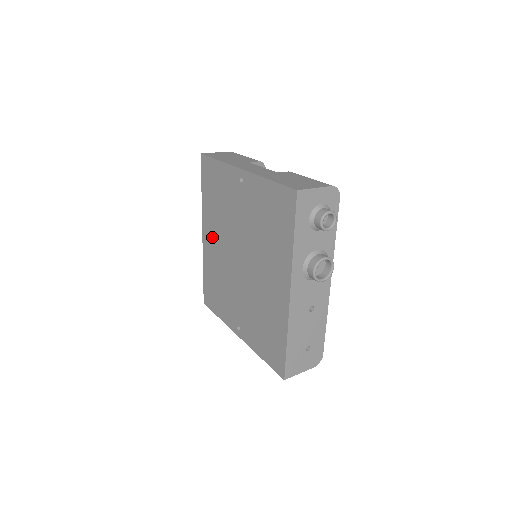
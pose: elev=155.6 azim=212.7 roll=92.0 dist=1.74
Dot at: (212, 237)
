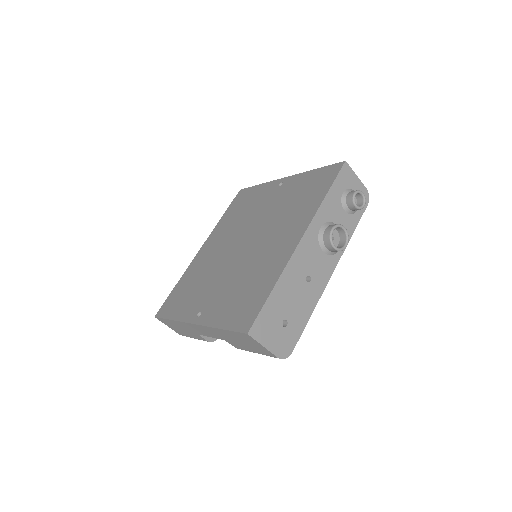
Dot at: (213, 244)
